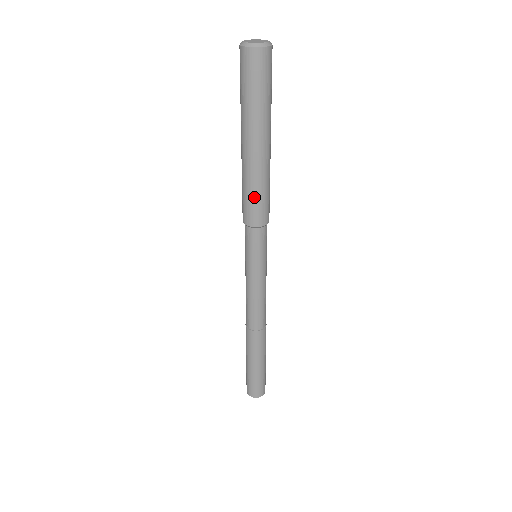
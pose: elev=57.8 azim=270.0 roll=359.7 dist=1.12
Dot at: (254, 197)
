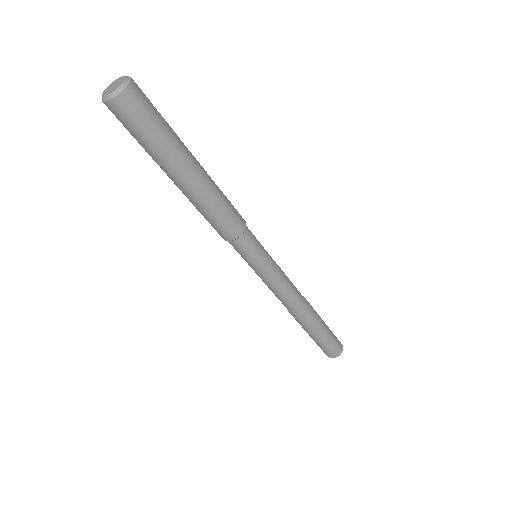
Dot at: (217, 216)
